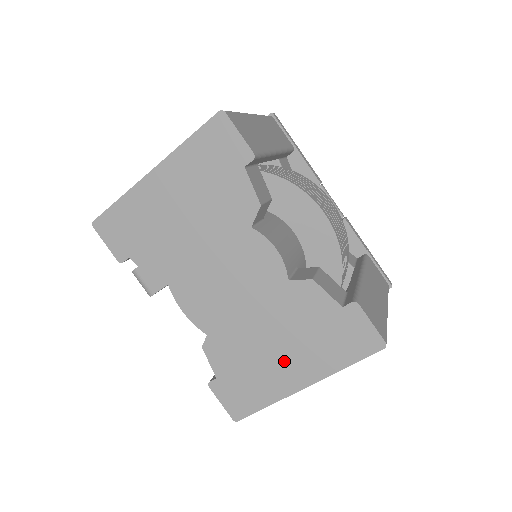
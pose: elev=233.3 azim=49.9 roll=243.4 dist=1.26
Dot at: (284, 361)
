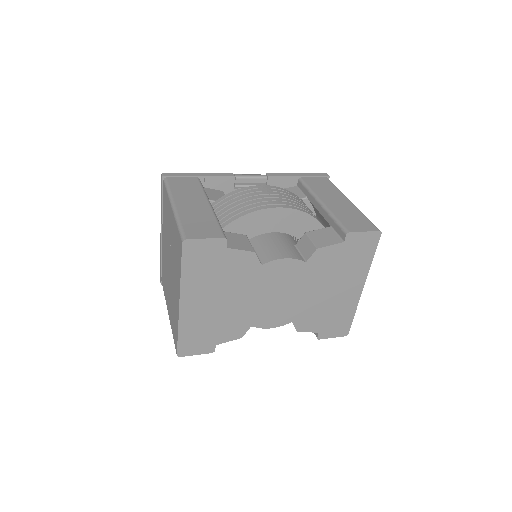
Dot at: (342, 291)
